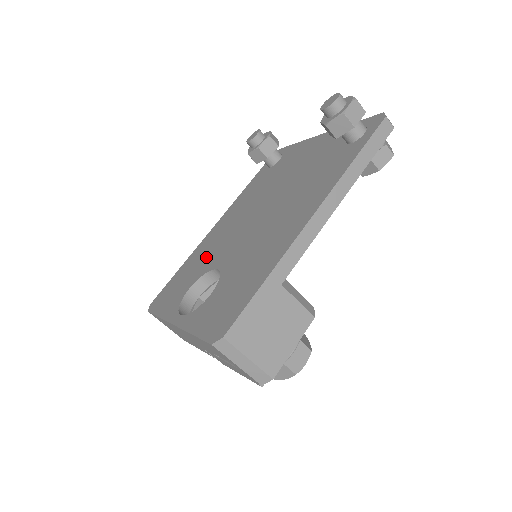
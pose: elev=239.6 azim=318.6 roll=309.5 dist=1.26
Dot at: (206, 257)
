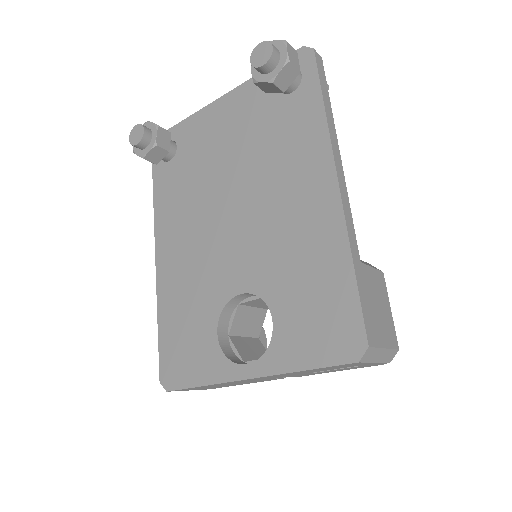
Dot at: (196, 292)
